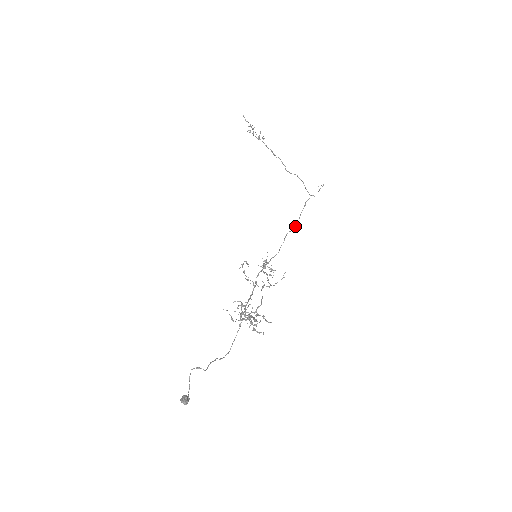
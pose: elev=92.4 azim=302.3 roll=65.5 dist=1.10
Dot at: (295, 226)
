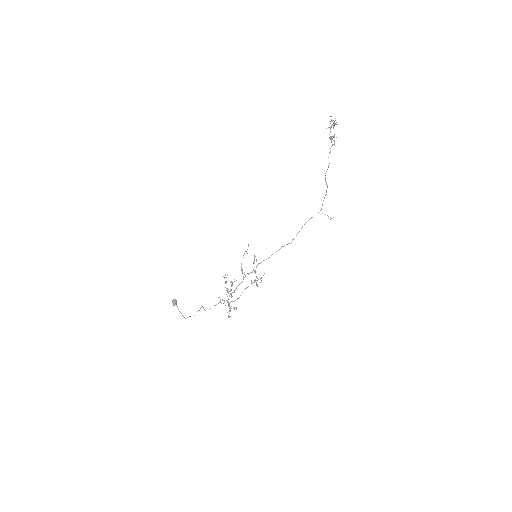
Dot at: occluded
